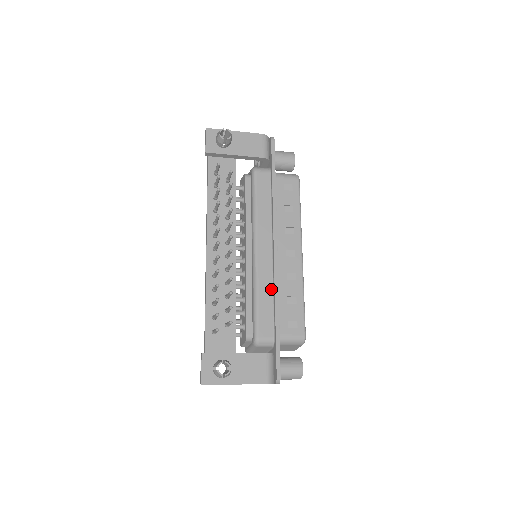
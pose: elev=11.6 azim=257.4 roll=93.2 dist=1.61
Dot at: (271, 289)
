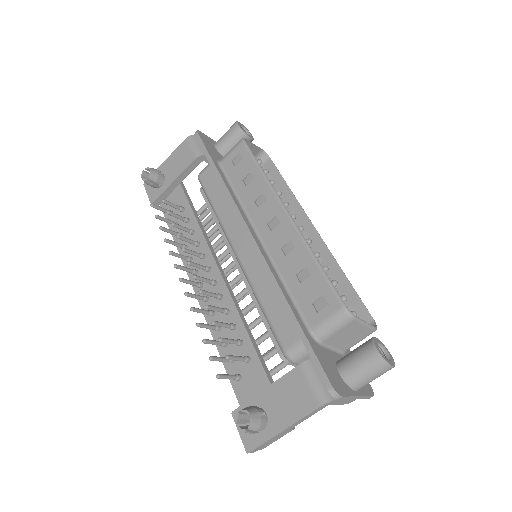
Dot at: (270, 282)
